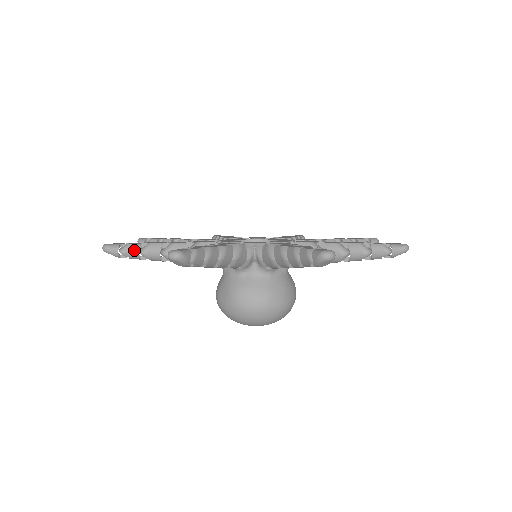
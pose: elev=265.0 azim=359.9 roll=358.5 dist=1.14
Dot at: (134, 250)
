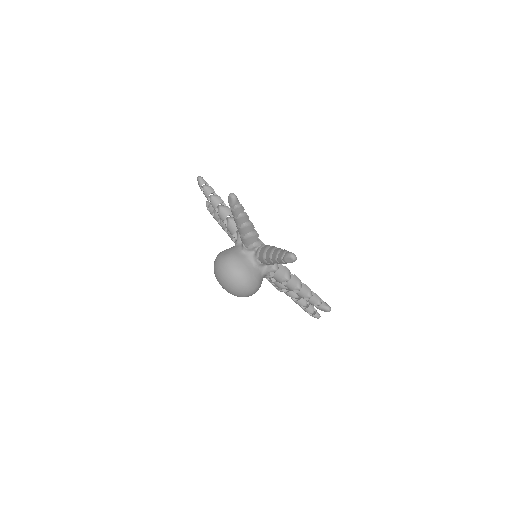
Dot at: (210, 191)
